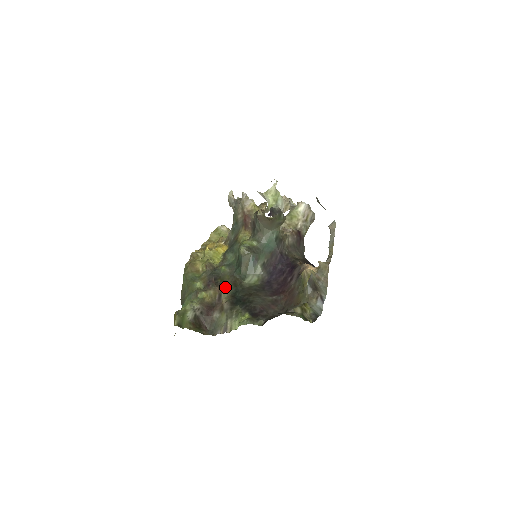
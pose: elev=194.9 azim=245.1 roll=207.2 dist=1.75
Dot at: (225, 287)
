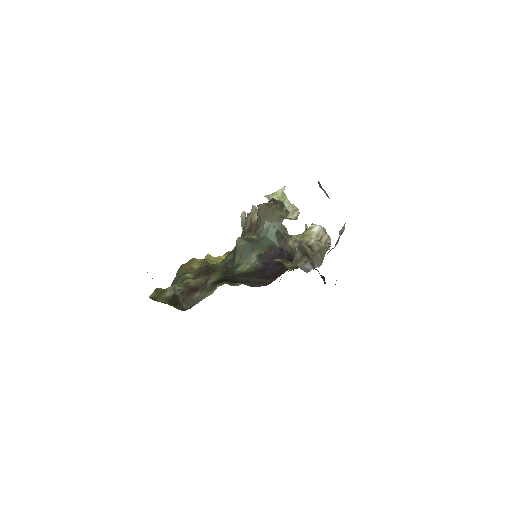
Dot at: (215, 275)
